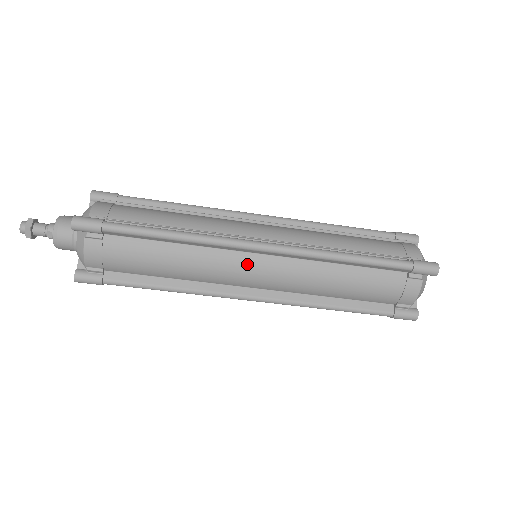
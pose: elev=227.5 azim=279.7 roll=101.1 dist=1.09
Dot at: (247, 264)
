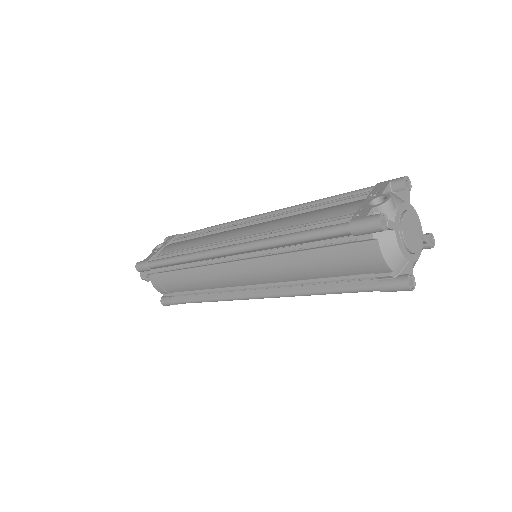
Dot at: occluded
